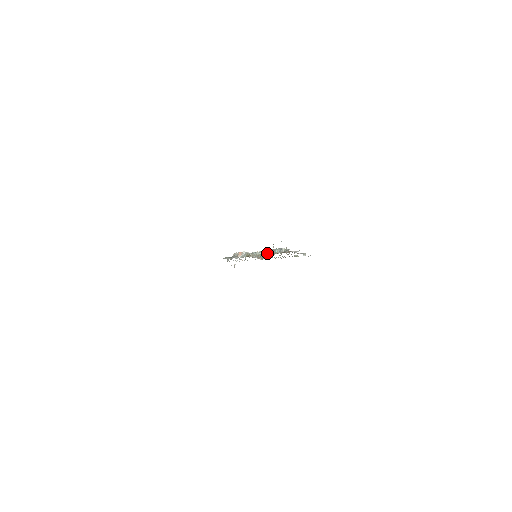
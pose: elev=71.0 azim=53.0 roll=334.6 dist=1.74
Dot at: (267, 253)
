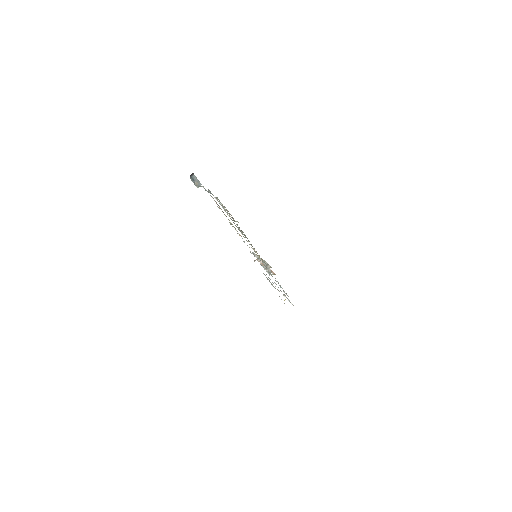
Dot at: occluded
